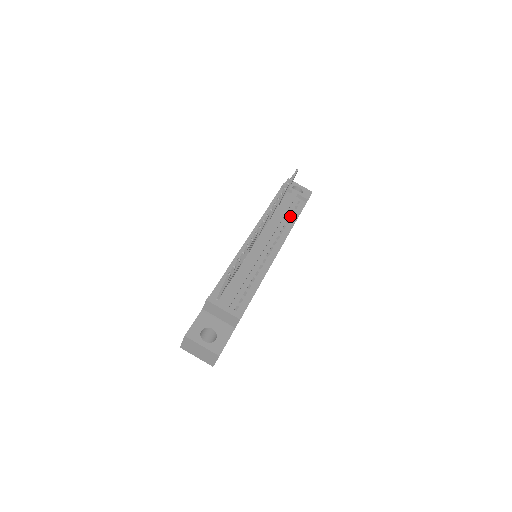
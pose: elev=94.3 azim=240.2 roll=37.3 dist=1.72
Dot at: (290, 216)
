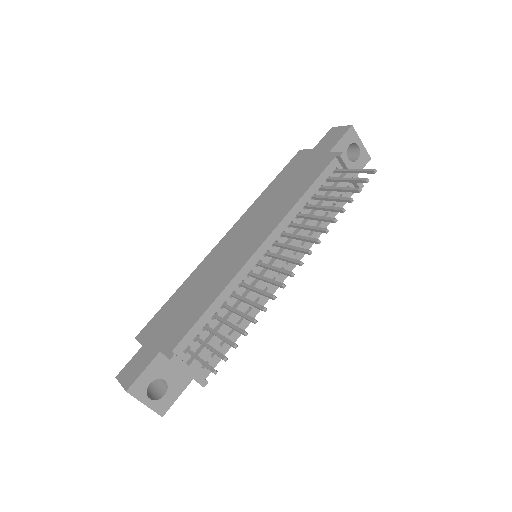
Dot at: (326, 211)
